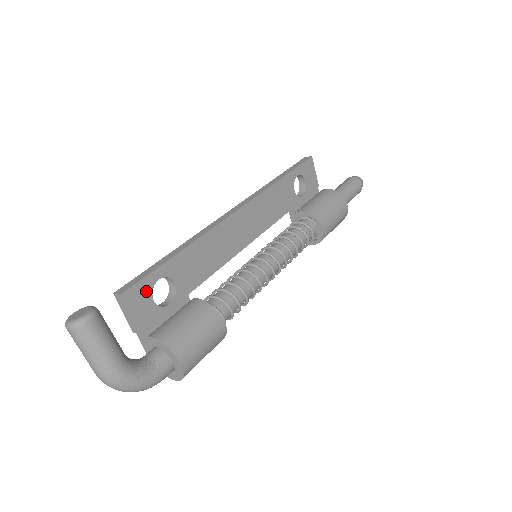
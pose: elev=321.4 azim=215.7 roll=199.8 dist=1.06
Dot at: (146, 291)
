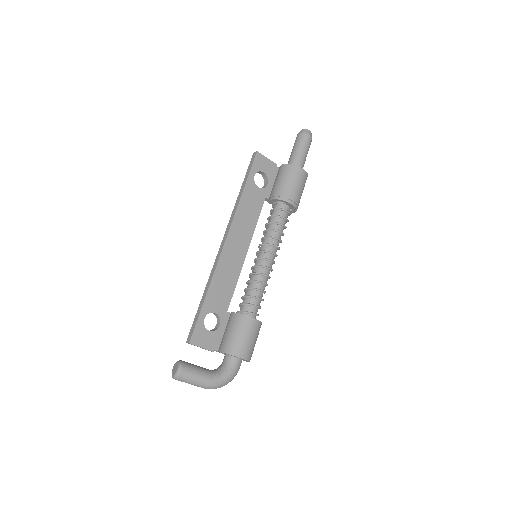
Dot at: (202, 330)
